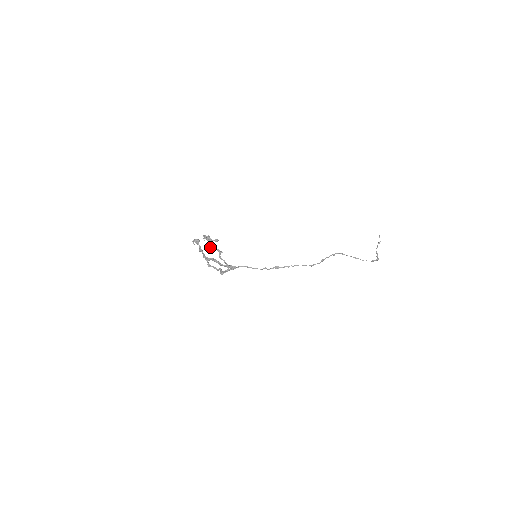
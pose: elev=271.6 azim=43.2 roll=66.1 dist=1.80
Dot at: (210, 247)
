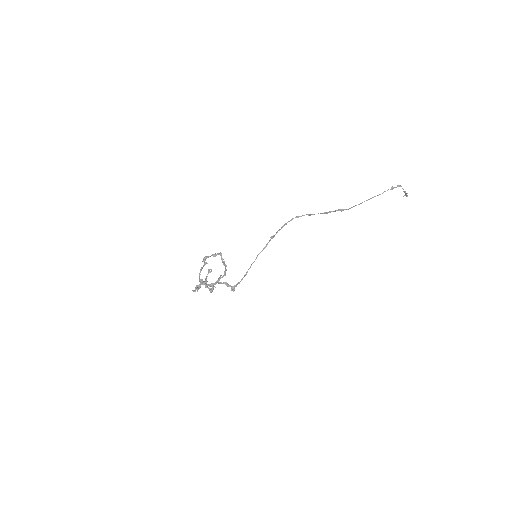
Dot at: (213, 286)
